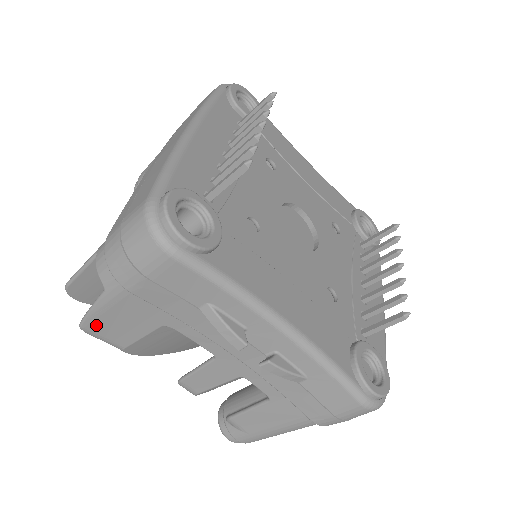
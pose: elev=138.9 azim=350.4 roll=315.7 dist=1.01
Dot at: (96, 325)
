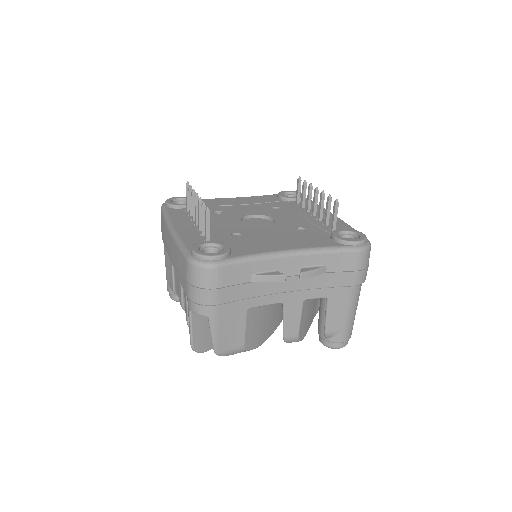
Dot at: (221, 344)
